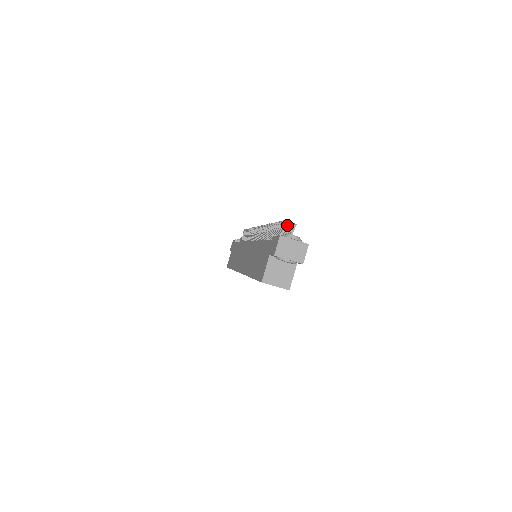
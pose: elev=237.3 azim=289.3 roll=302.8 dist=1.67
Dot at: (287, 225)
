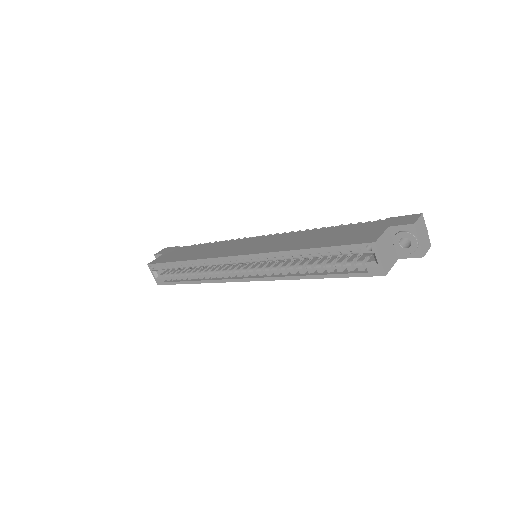
Dot at: occluded
